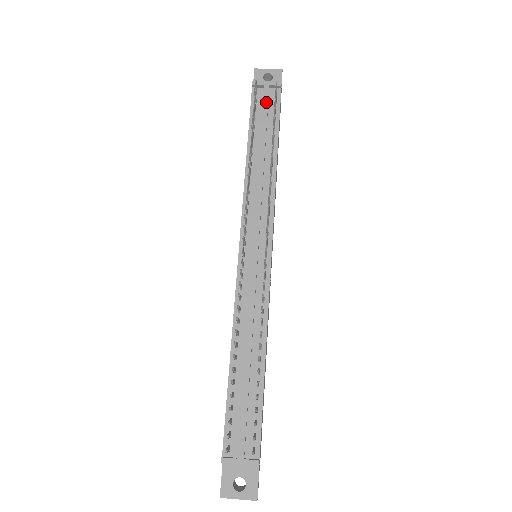
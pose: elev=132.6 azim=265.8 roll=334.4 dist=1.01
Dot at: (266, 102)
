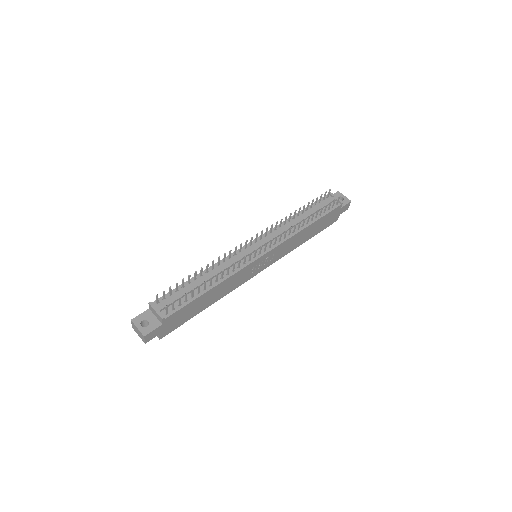
Dot at: (327, 203)
